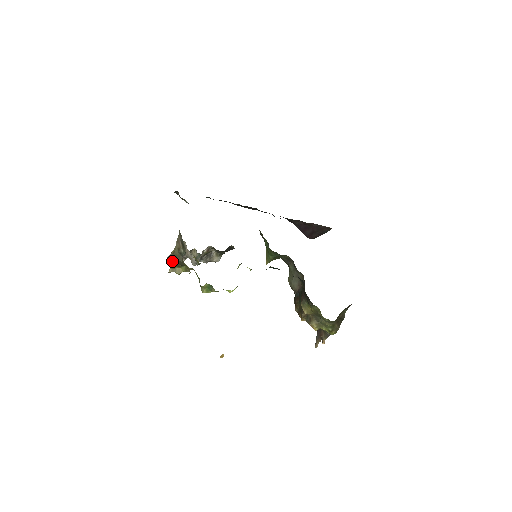
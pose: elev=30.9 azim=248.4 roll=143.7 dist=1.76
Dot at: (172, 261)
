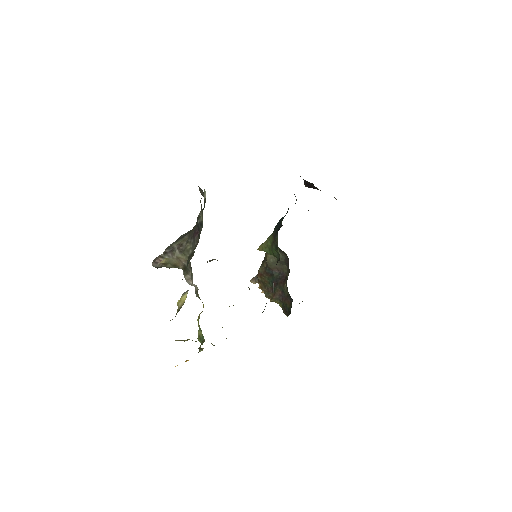
Dot at: occluded
